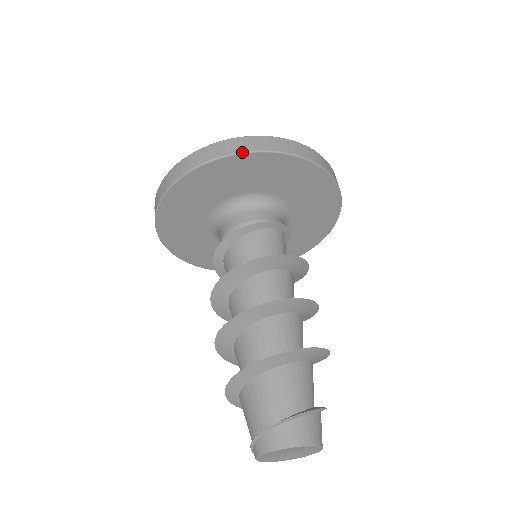
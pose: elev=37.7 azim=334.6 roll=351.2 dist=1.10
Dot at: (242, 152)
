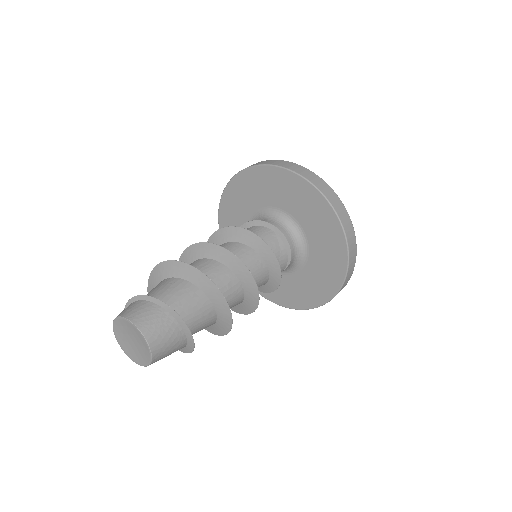
Dot at: (221, 198)
